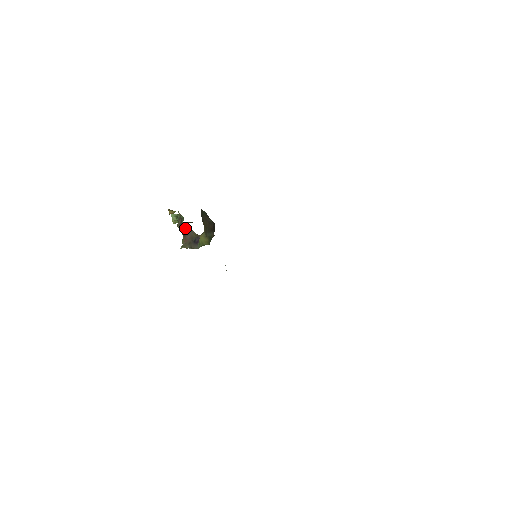
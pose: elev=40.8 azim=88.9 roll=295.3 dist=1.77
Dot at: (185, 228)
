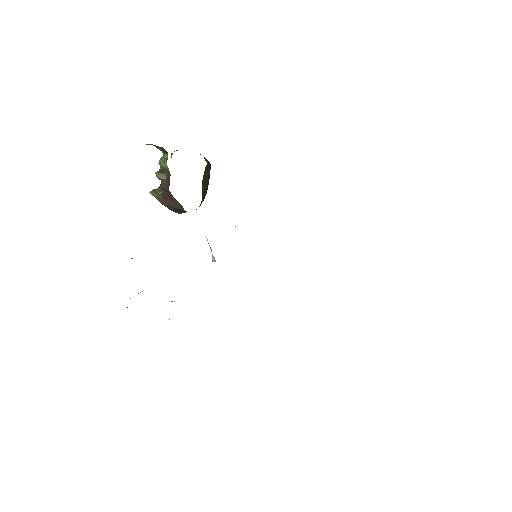
Dot at: (171, 196)
